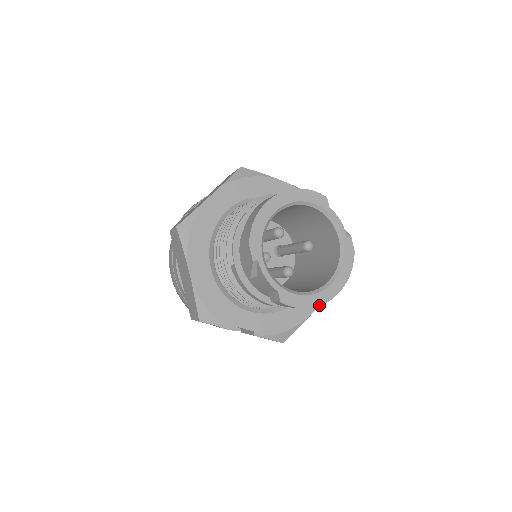
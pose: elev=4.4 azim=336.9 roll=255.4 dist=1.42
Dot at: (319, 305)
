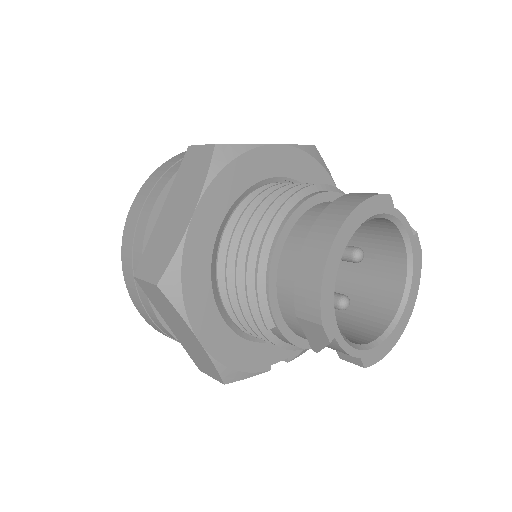
Dot at: occluded
